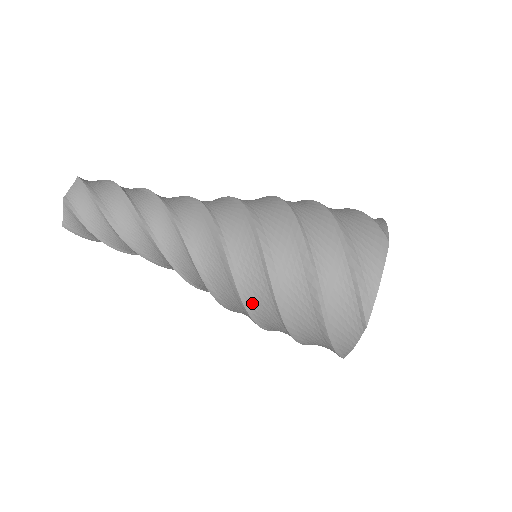
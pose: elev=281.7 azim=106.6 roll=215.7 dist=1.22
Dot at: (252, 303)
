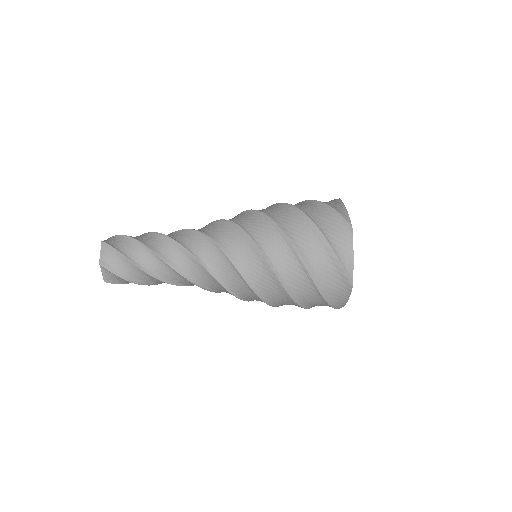
Dot at: (267, 249)
